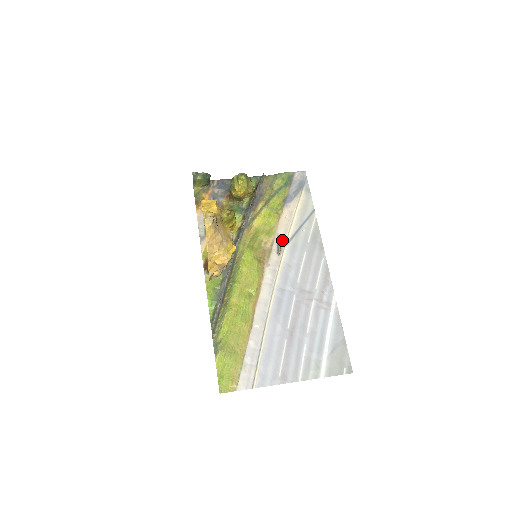
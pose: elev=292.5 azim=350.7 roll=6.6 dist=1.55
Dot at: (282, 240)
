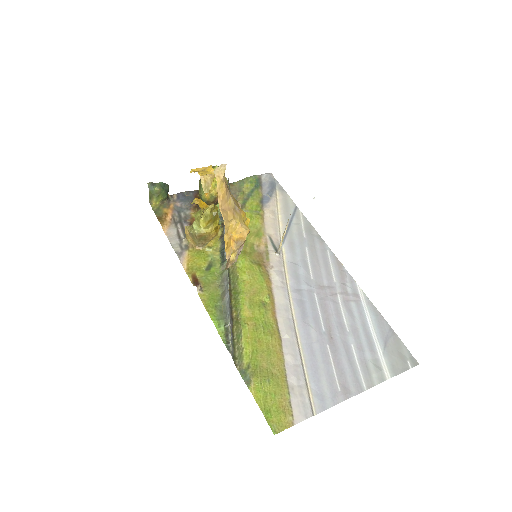
Dot at: (275, 239)
